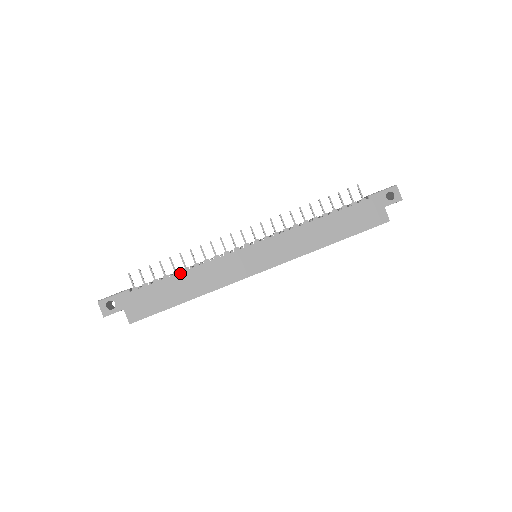
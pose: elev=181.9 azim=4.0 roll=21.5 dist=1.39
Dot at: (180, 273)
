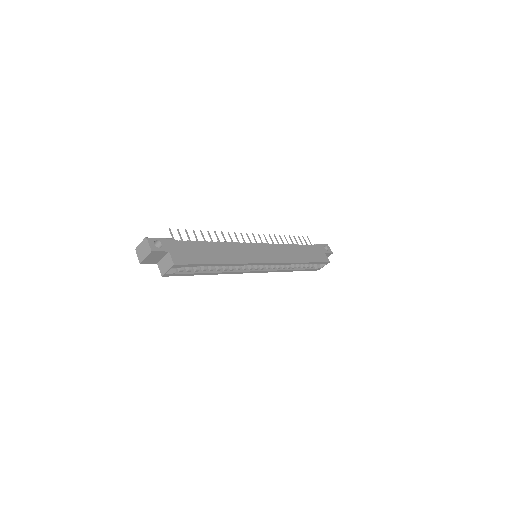
Dot at: (212, 242)
